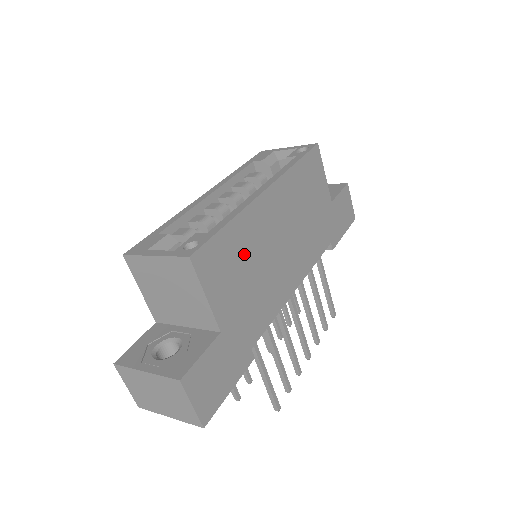
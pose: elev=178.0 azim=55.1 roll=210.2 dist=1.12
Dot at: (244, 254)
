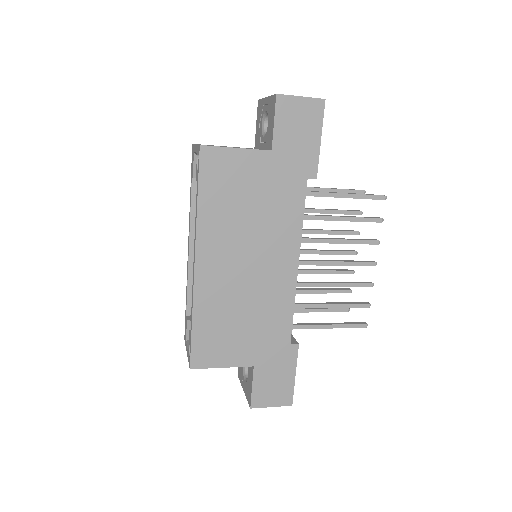
Dot at: (224, 318)
